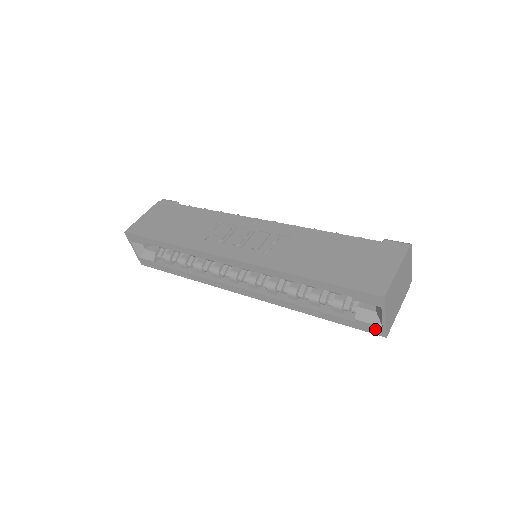
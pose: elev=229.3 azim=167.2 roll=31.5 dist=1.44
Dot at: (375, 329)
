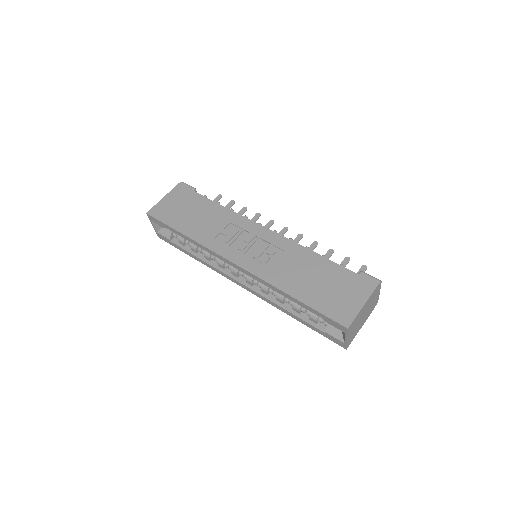
Dot at: (339, 342)
